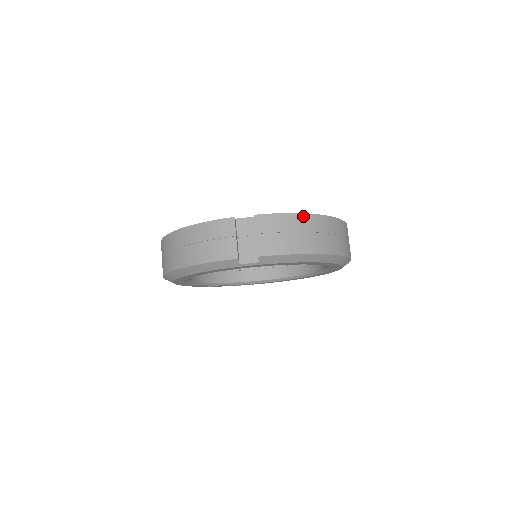
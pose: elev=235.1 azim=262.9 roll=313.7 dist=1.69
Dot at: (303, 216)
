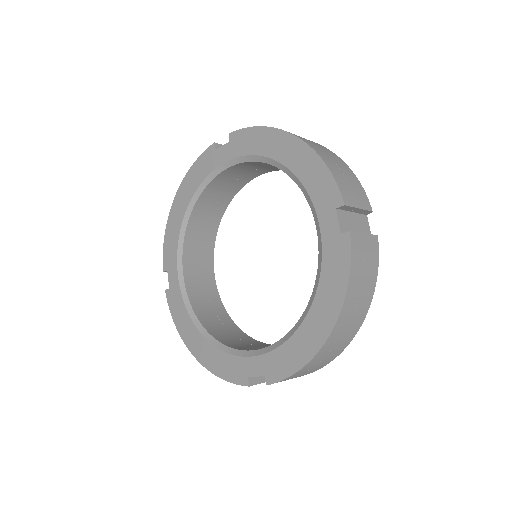
Dot at: (312, 361)
